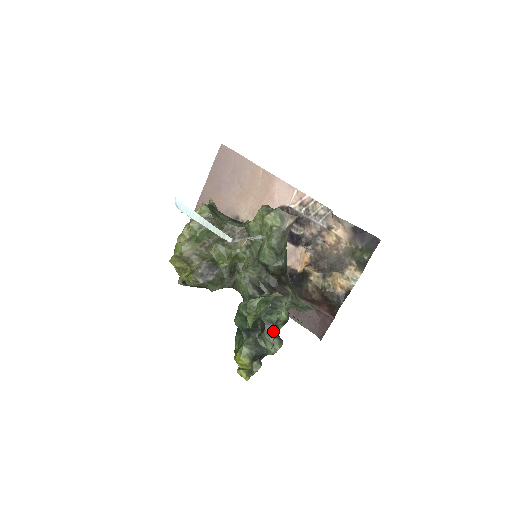
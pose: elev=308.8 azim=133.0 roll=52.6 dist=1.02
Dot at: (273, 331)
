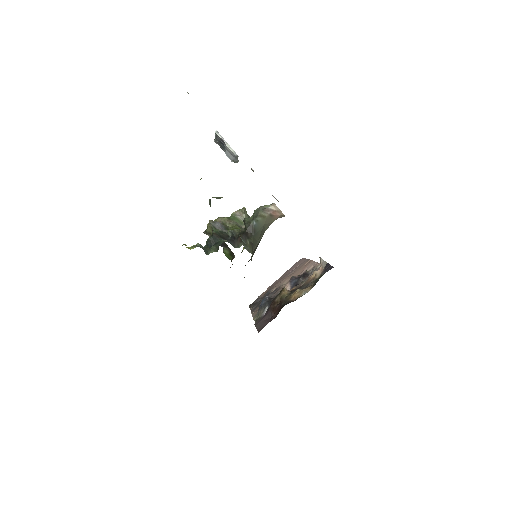
Dot at: (219, 245)
